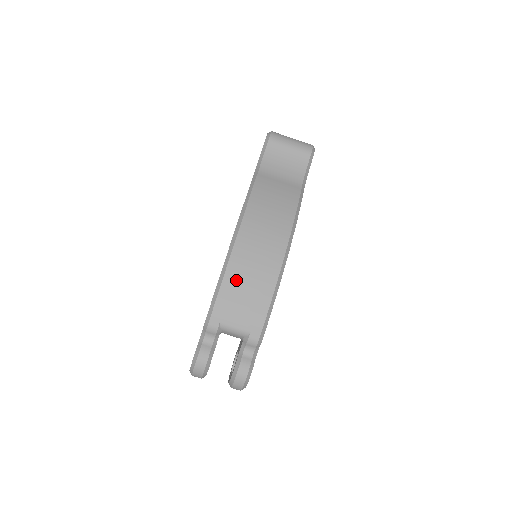
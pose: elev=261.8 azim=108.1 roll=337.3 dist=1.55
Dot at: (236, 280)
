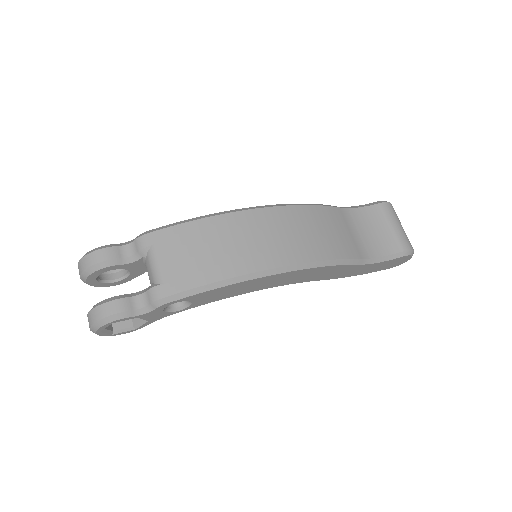
Dot at: (212, 231)
